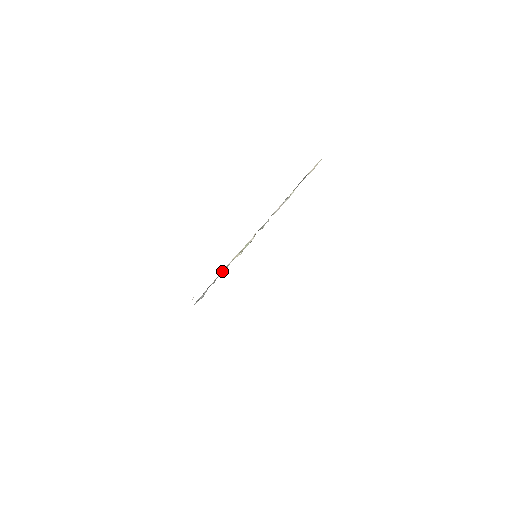
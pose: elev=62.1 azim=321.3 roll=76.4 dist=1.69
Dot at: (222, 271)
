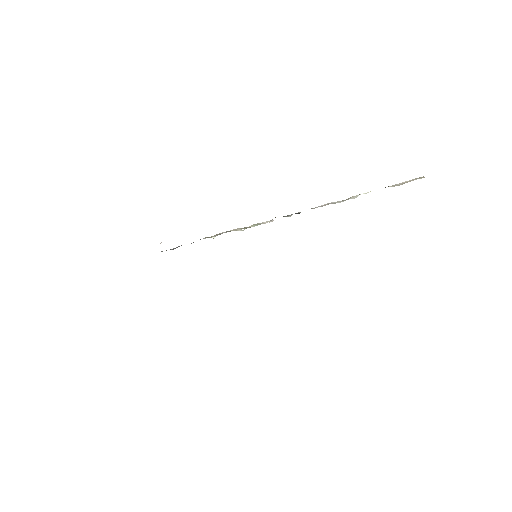
Dot at: occluded
